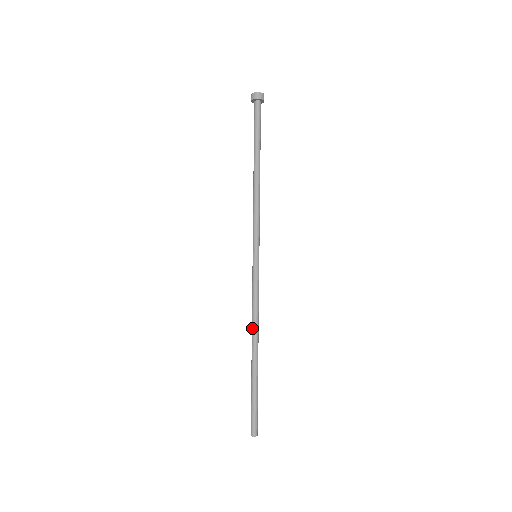
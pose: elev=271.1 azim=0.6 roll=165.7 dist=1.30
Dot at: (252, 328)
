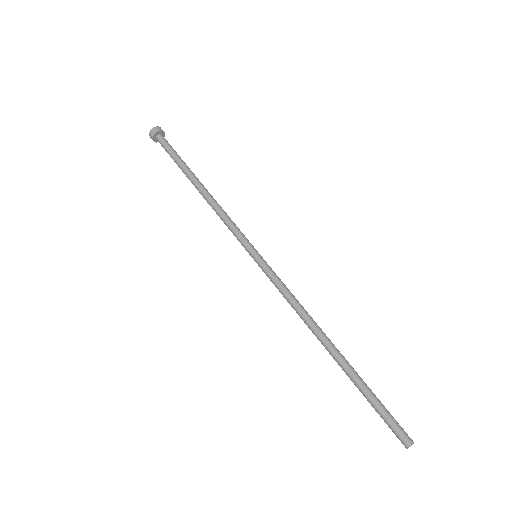
Dot at: (308, 326)
